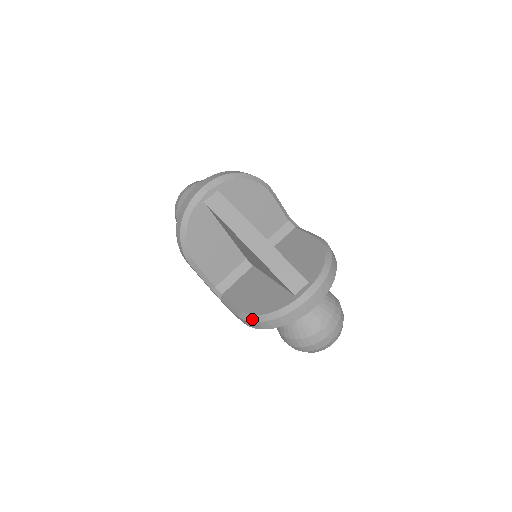
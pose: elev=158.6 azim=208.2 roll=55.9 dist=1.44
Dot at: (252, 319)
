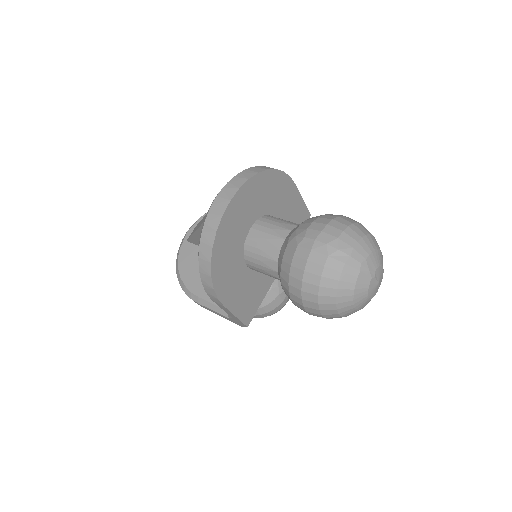
Dot at: (200, 277)
